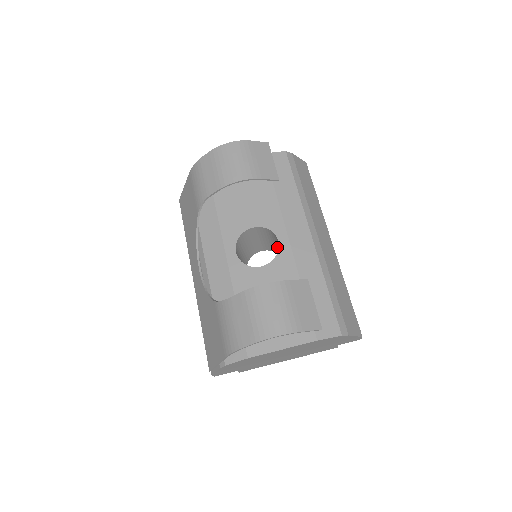
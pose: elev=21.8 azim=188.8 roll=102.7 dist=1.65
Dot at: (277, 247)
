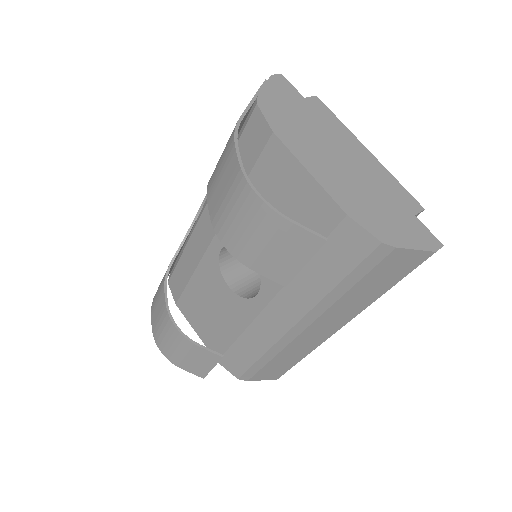
Dot at: occluded
